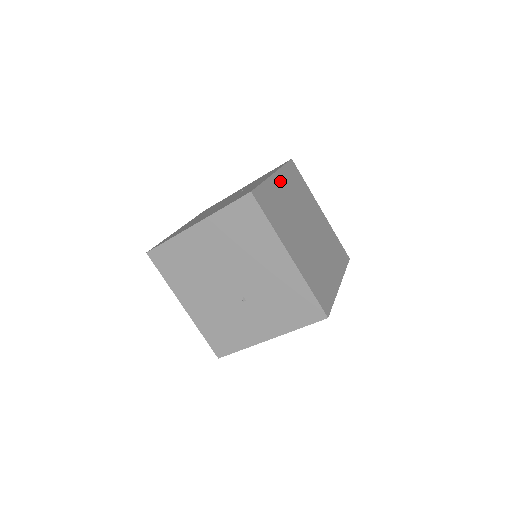
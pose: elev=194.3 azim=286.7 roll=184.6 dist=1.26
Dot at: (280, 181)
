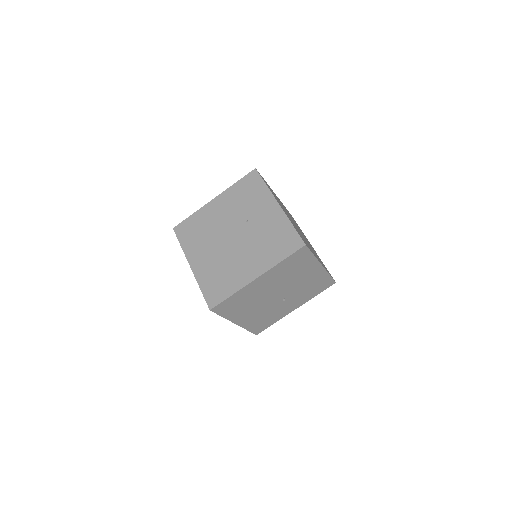
Dot at: (281, 206)
